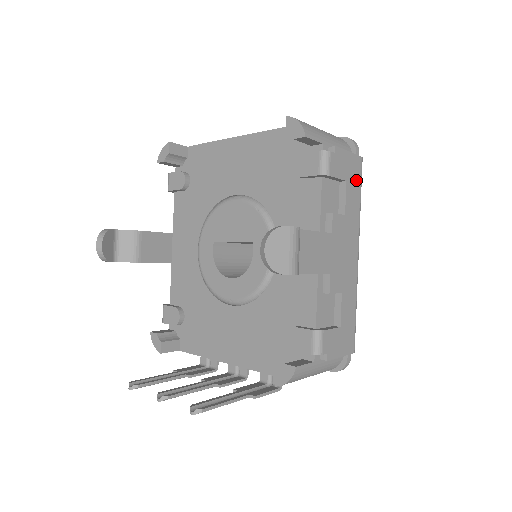
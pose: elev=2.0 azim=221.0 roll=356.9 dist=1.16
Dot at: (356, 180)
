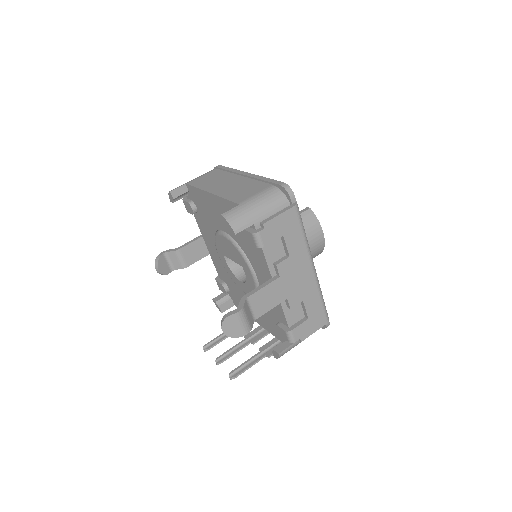
Dot at: (294, 226)
